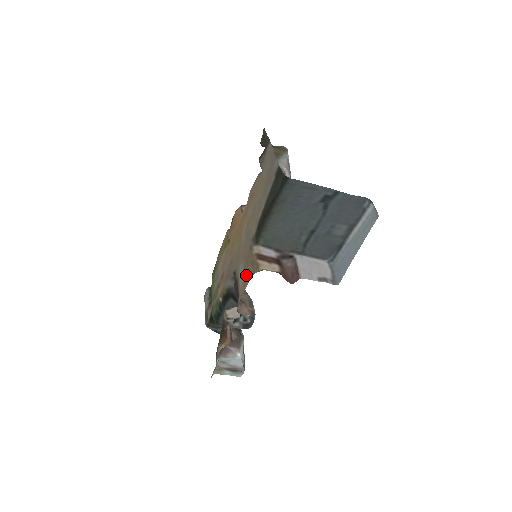
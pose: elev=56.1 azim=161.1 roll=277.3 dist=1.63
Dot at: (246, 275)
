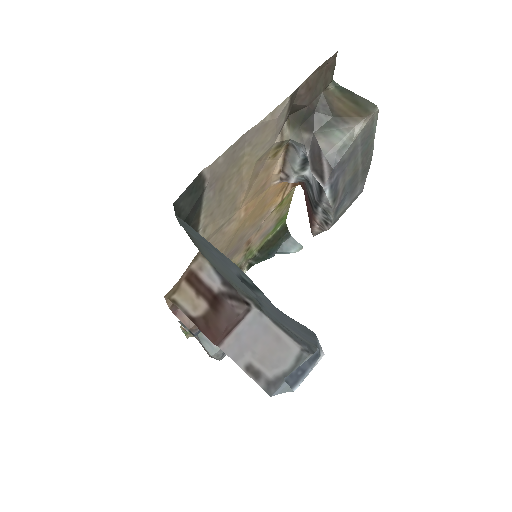
Dot at: occluded
